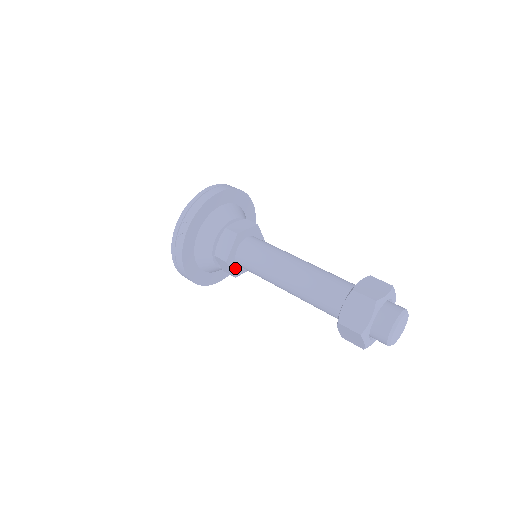
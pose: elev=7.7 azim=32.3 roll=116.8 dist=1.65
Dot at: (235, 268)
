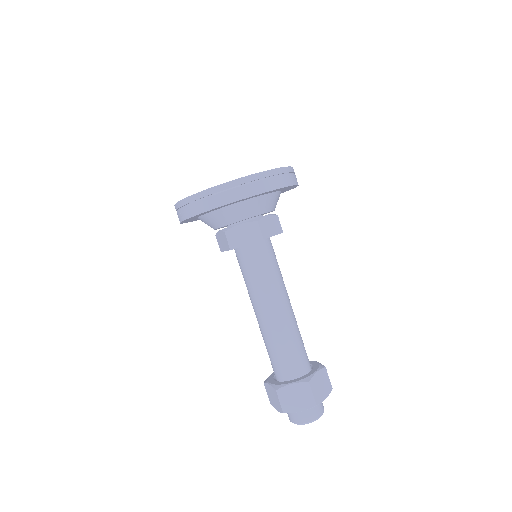
Dot at: occluded
